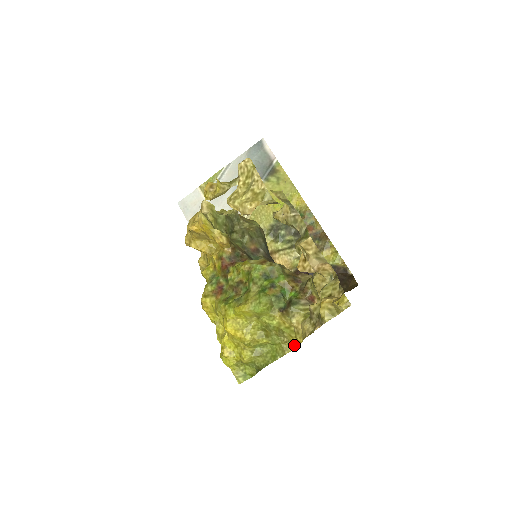
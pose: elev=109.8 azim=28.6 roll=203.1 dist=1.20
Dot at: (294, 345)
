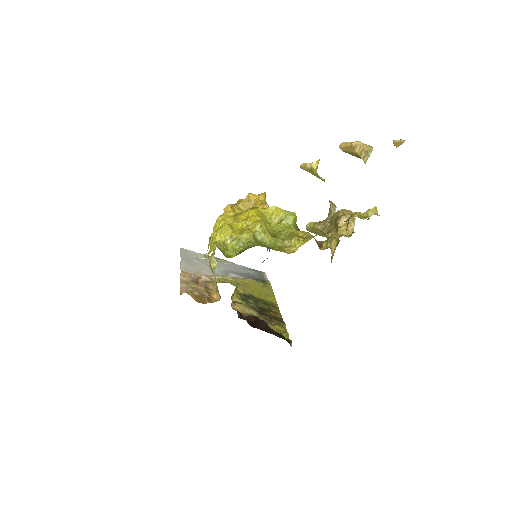
Dot at: (292, 251)
